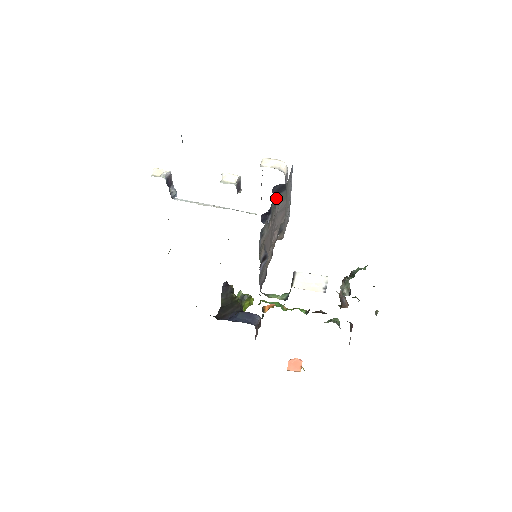
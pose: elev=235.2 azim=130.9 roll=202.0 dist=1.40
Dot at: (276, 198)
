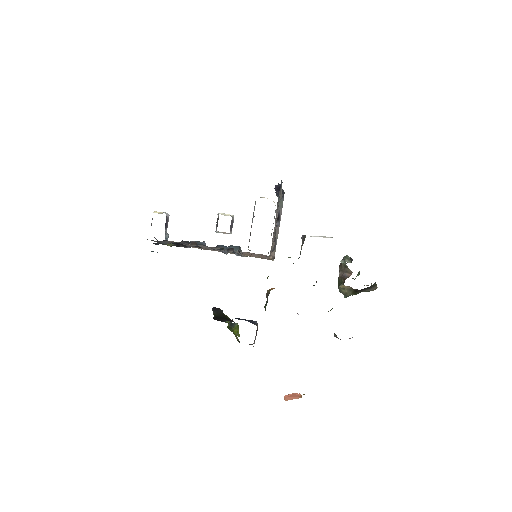
Dot at: (278, 198)
